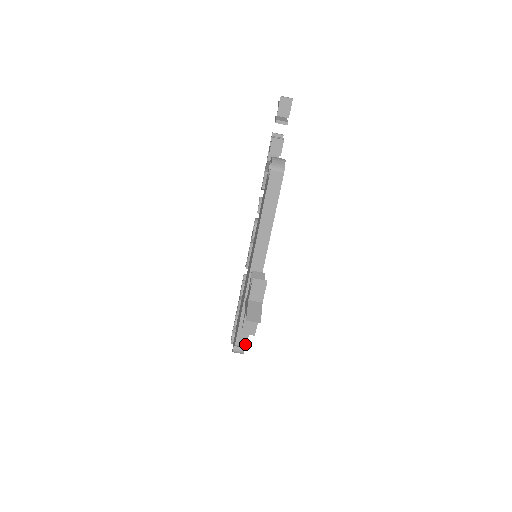
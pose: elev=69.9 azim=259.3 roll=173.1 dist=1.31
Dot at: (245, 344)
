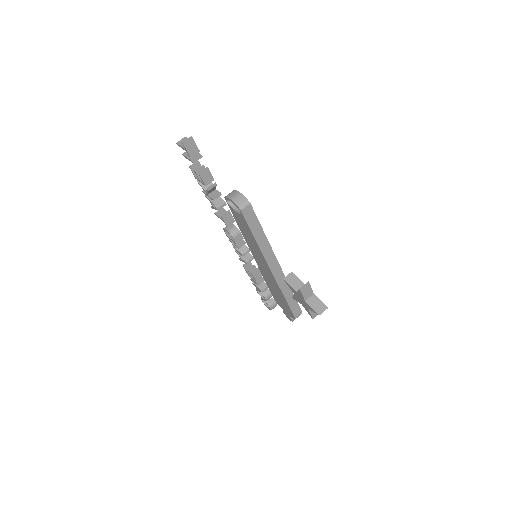
Dot at: (301, 313)
